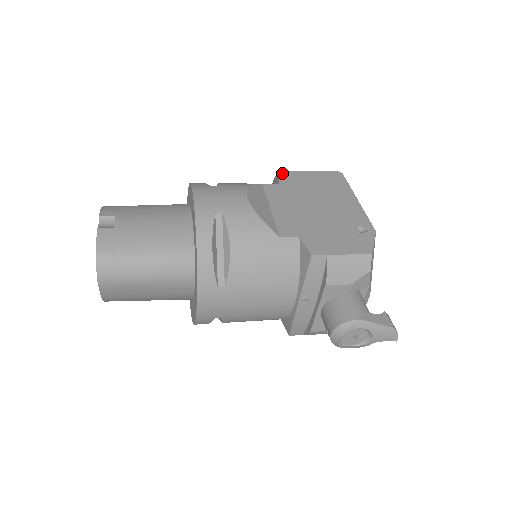
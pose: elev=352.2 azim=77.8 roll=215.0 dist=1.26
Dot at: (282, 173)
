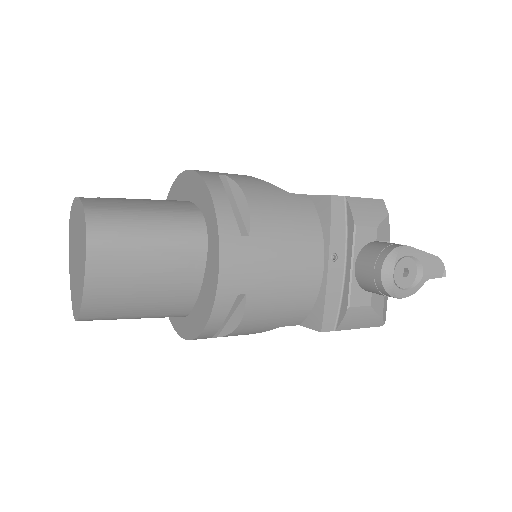
Dot at: occluded
